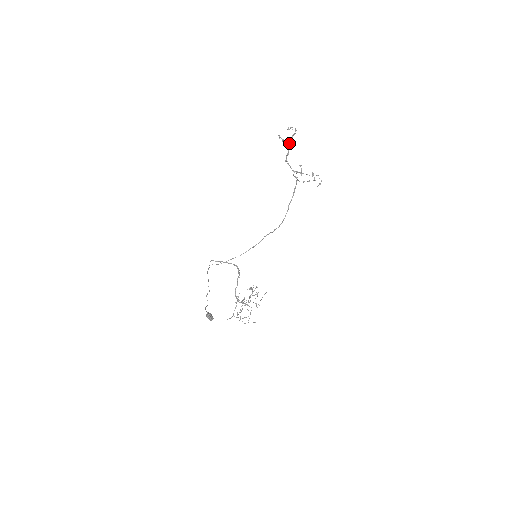
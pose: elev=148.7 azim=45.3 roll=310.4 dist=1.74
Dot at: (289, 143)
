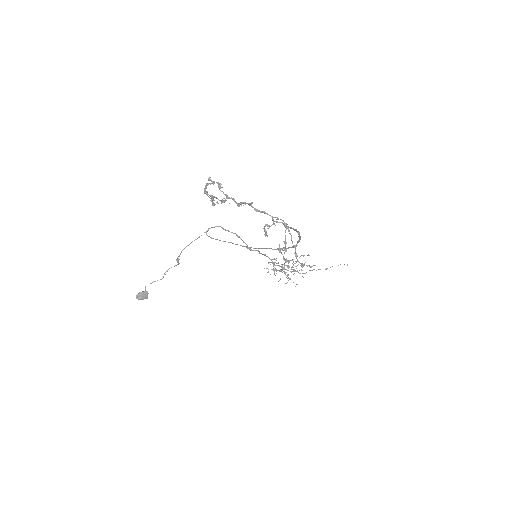
Dot at: (213, 203)
